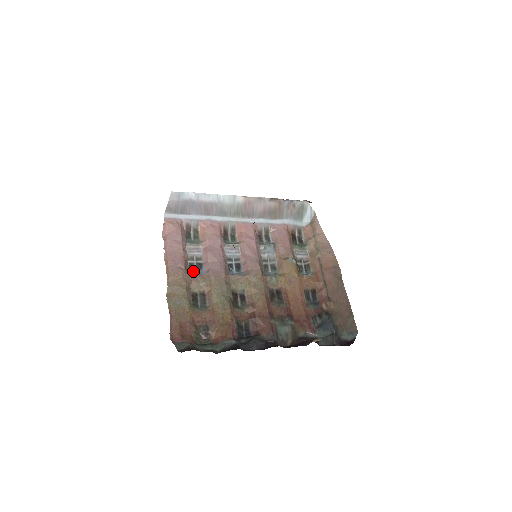
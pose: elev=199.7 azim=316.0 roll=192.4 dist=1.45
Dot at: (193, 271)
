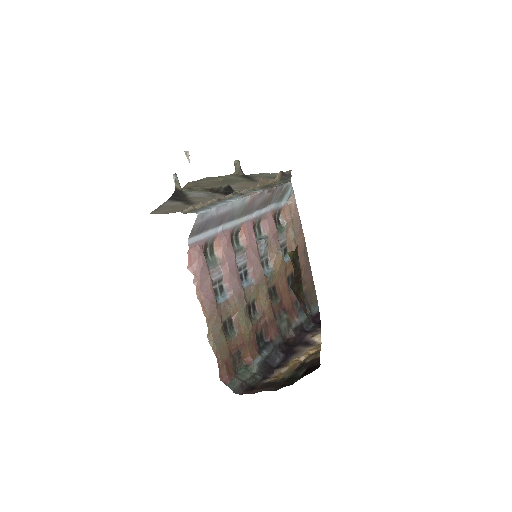
Dot at: (217, 296)
